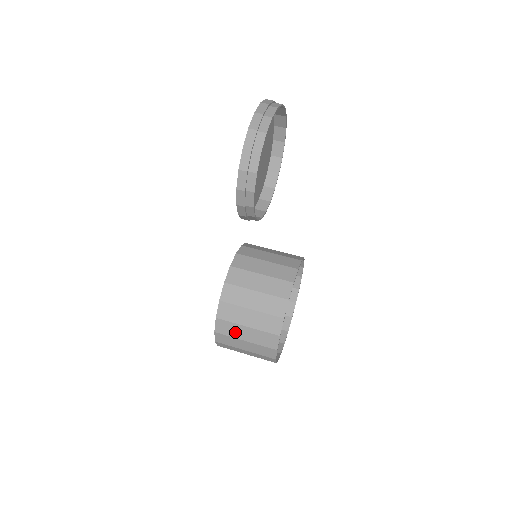
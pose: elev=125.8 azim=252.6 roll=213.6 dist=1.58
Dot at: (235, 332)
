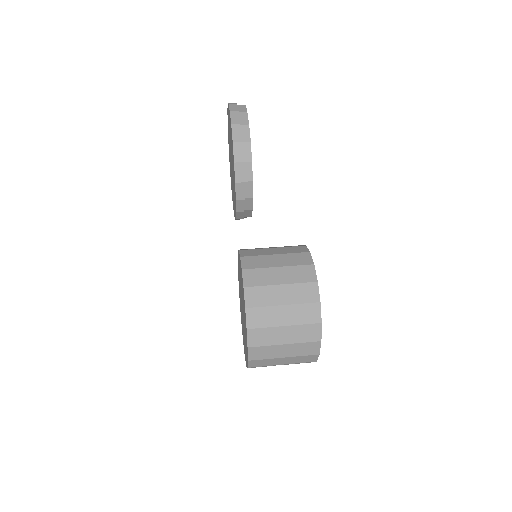
Dot at: (270, 319)
